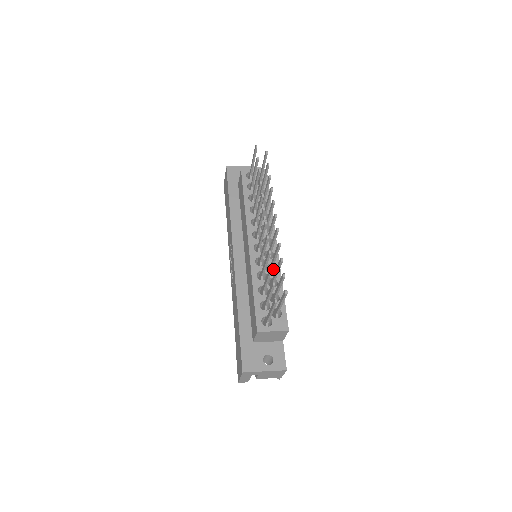
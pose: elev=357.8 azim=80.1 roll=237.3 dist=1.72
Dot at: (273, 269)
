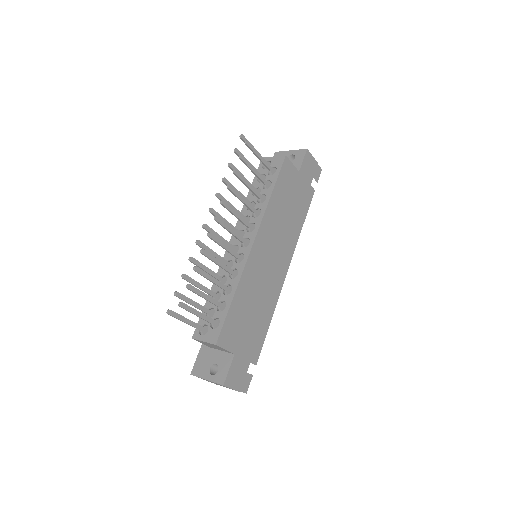
Dot at: occluded
